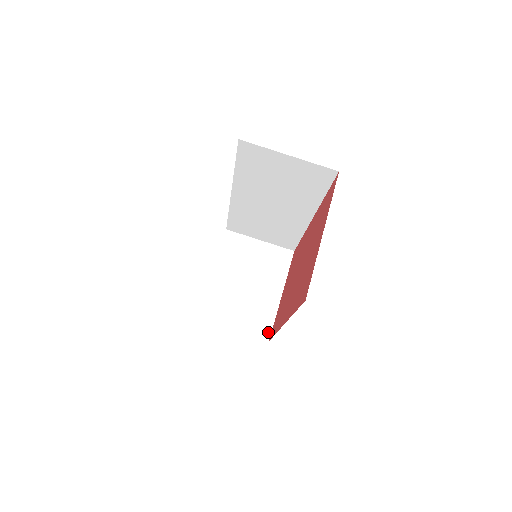
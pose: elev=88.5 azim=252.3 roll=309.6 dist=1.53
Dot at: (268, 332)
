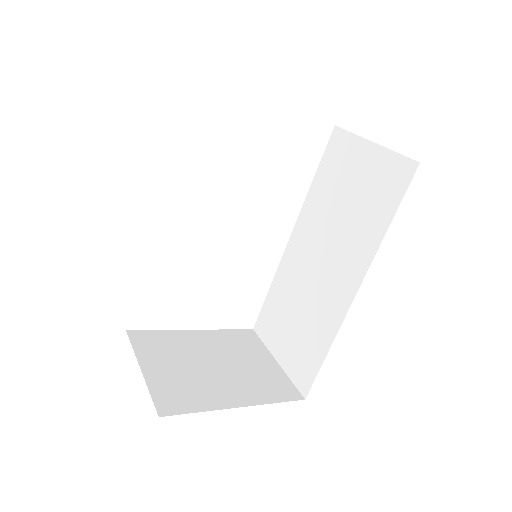
Dot at: (173, 410)
